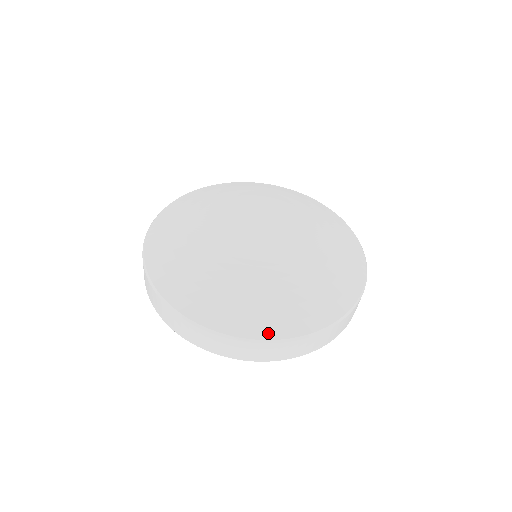
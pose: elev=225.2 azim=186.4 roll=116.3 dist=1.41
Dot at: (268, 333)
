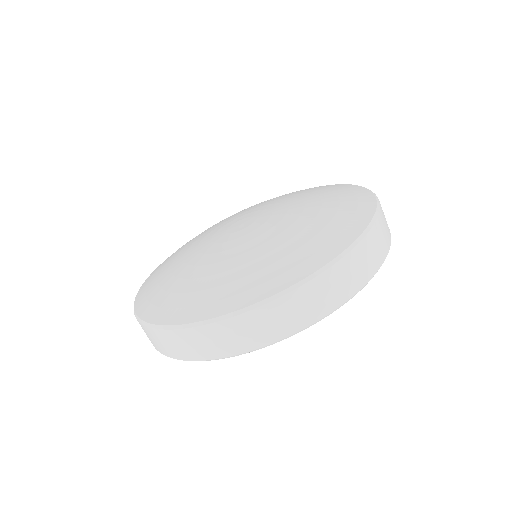
Dot at: (259, 294)
